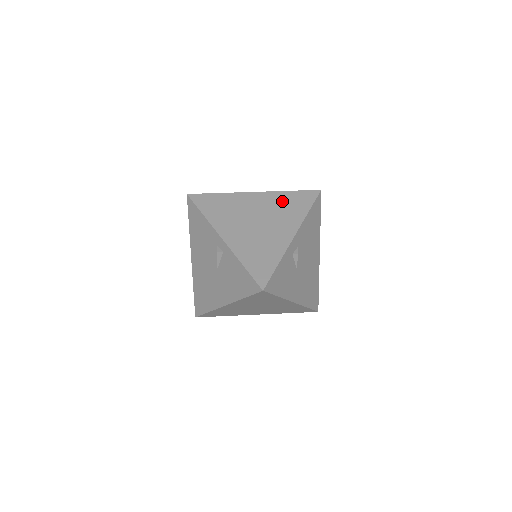
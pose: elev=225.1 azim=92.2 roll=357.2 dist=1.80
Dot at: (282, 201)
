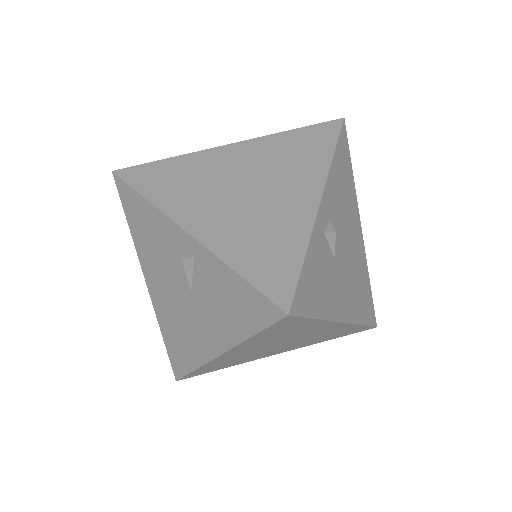
Dot at: (282, 148)
